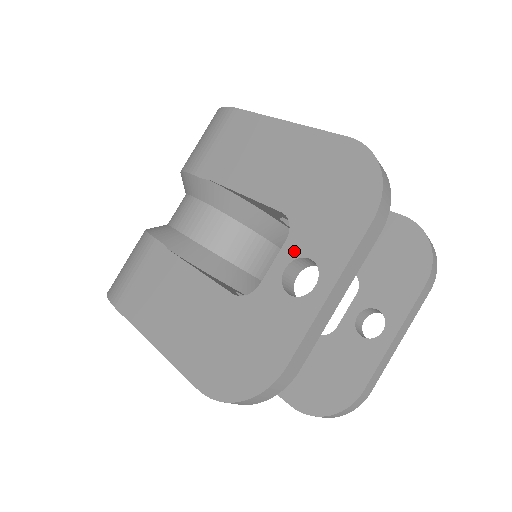
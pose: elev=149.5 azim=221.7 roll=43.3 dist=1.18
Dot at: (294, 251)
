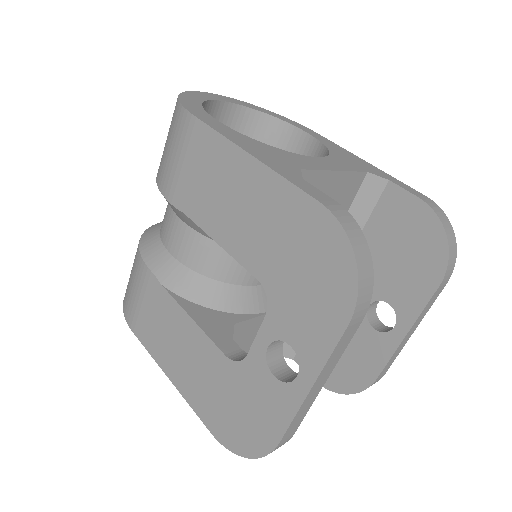
Dot at: (274, 331)
